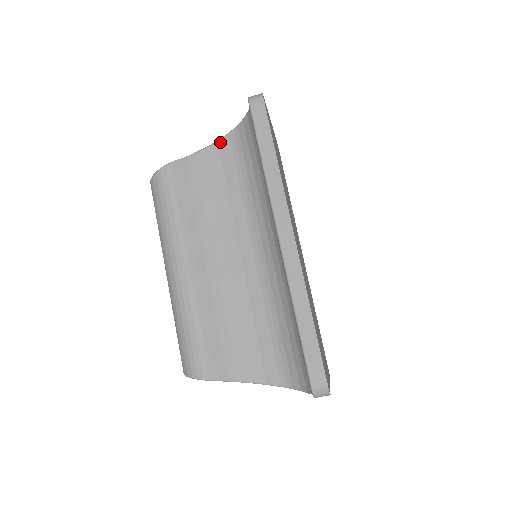
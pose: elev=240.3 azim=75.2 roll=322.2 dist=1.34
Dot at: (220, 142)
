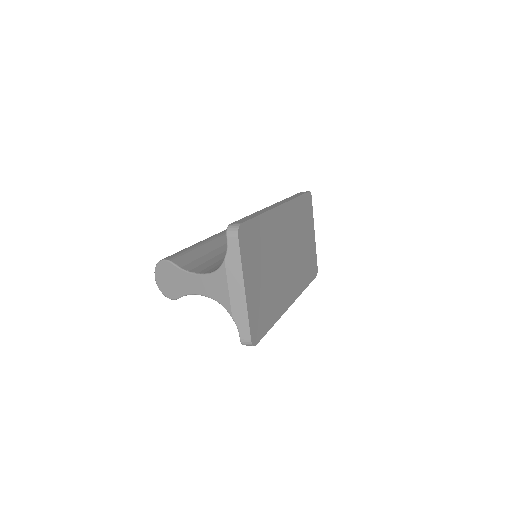
Dot at: (207, 296)
